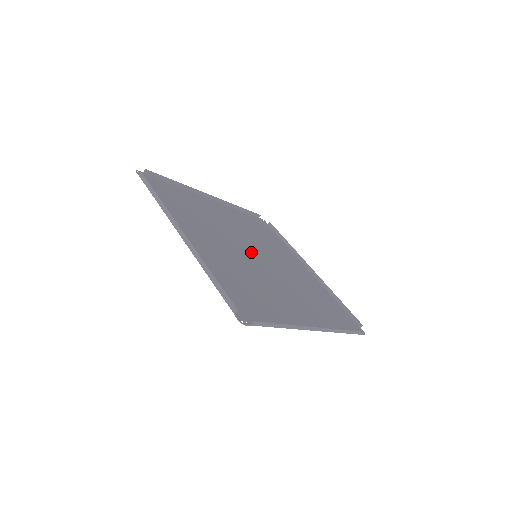
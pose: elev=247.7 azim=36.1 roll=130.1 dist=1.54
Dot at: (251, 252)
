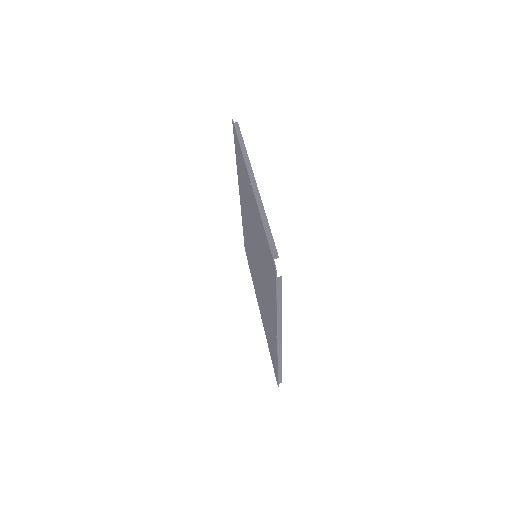
Dot at: occluded
